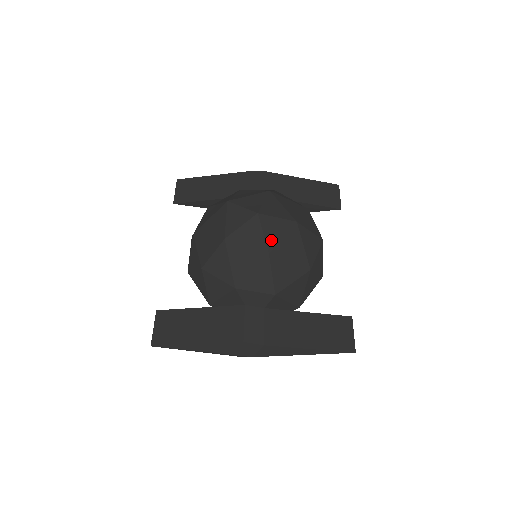
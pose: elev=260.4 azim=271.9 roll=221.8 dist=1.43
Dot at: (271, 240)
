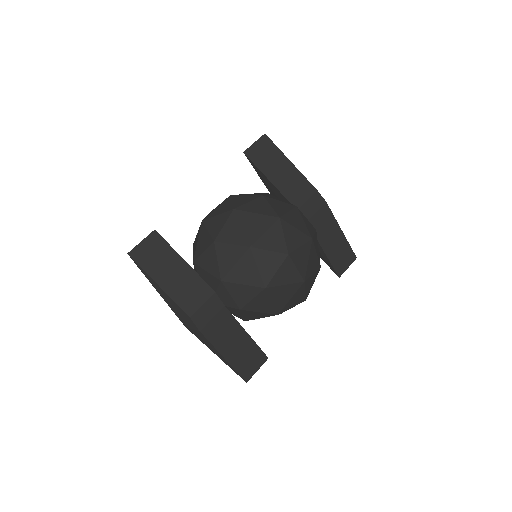
Dot at: (277, 280)
